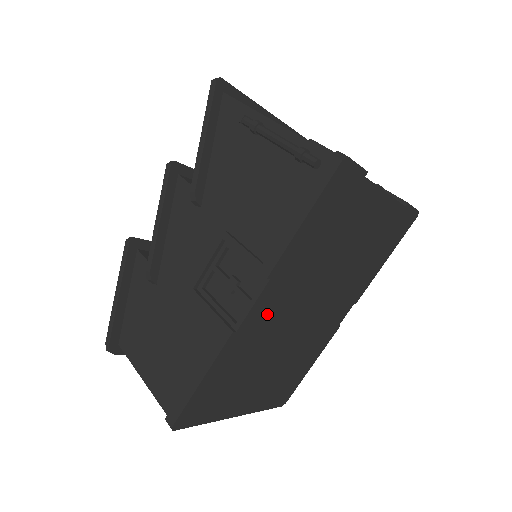
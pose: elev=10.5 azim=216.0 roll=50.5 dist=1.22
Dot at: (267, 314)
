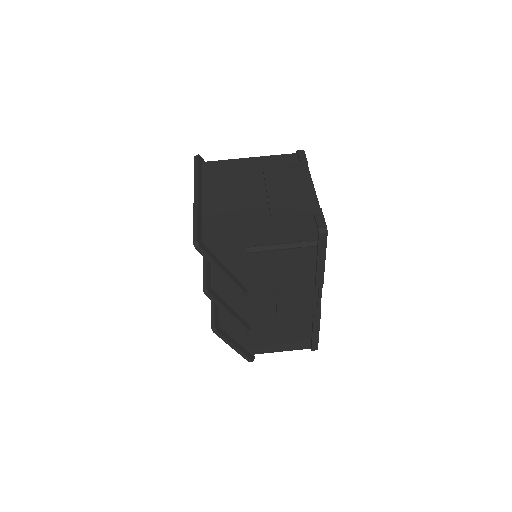
Dot at: occluded
